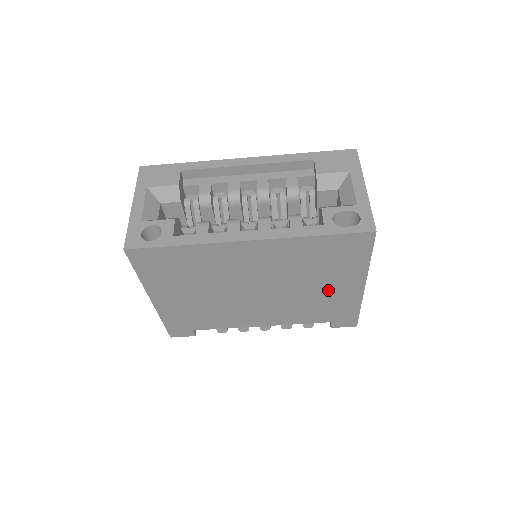
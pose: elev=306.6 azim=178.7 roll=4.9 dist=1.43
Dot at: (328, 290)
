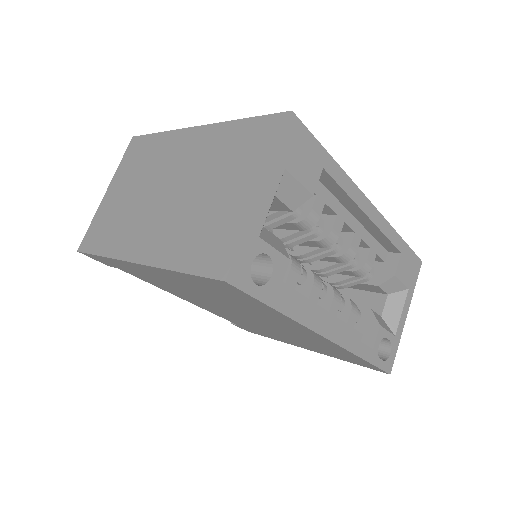
Dot at: (287, 339)
